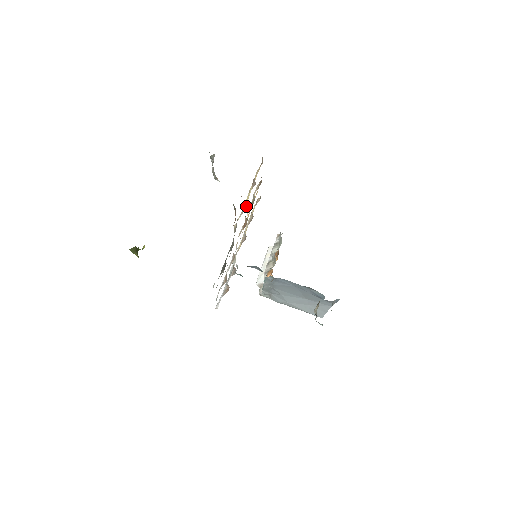
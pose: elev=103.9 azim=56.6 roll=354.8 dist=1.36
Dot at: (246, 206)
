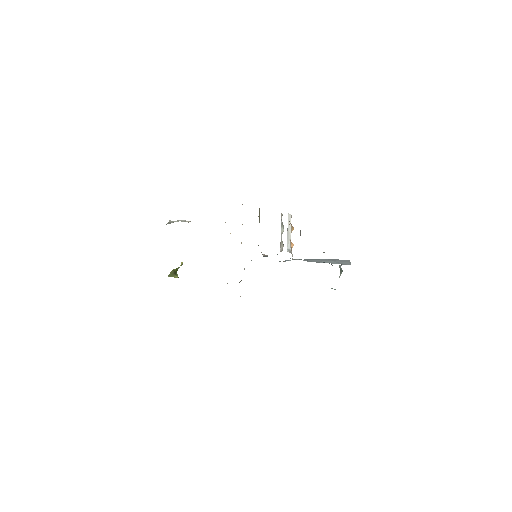
Dot at: occluded
